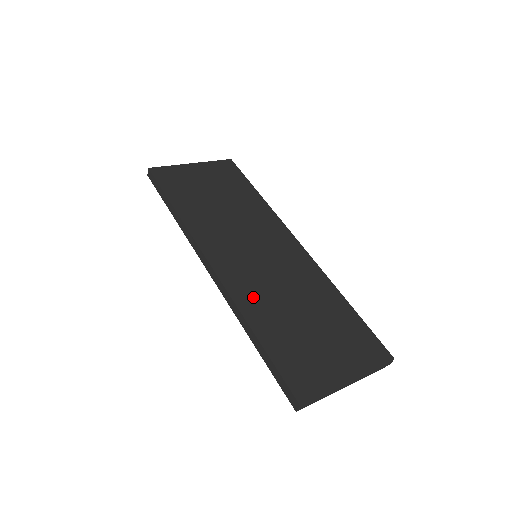
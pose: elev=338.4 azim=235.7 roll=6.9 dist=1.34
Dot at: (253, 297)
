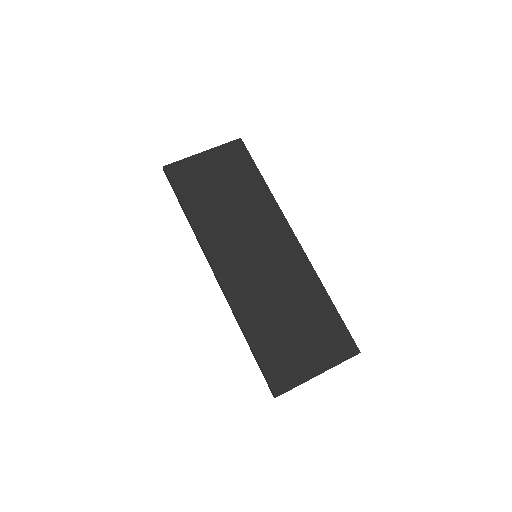
Dot at: (248, 303)
